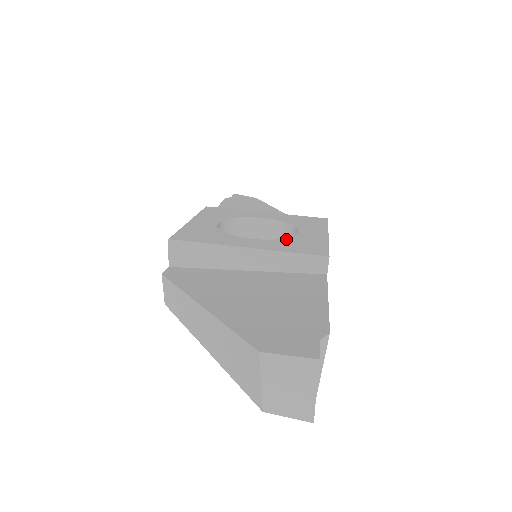
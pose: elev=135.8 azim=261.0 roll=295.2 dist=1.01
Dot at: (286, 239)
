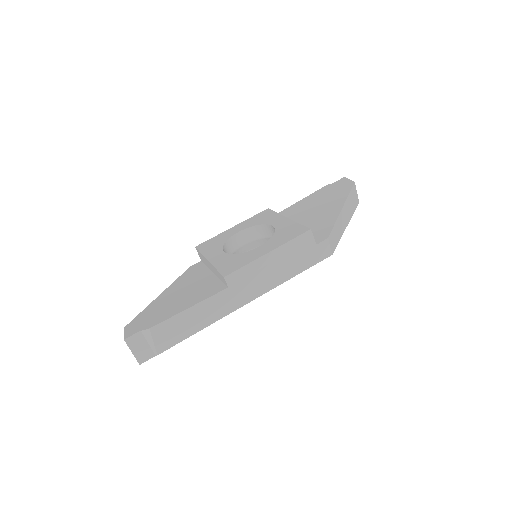
Dot at: (237, 255)
